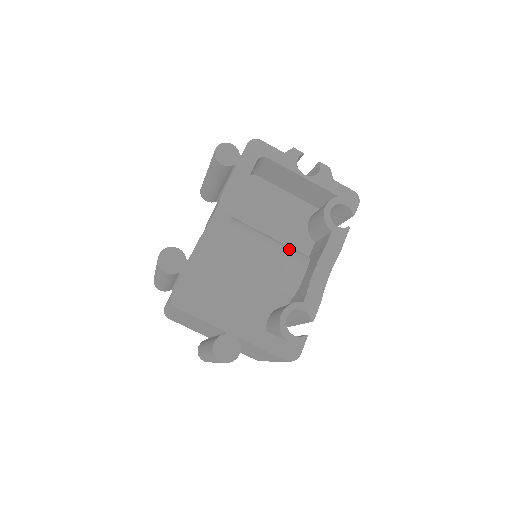
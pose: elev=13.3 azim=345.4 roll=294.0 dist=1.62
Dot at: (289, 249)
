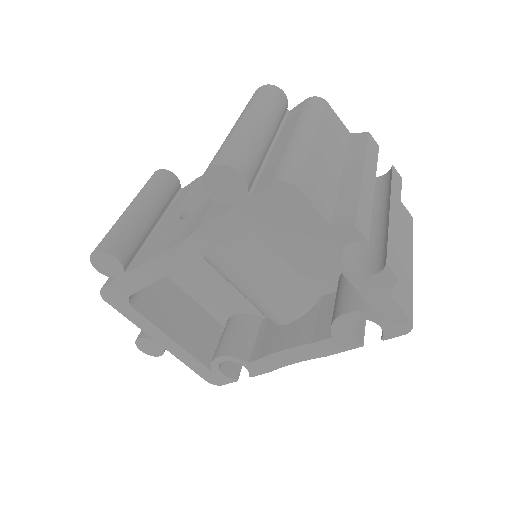
Dot at: (289, 289)
